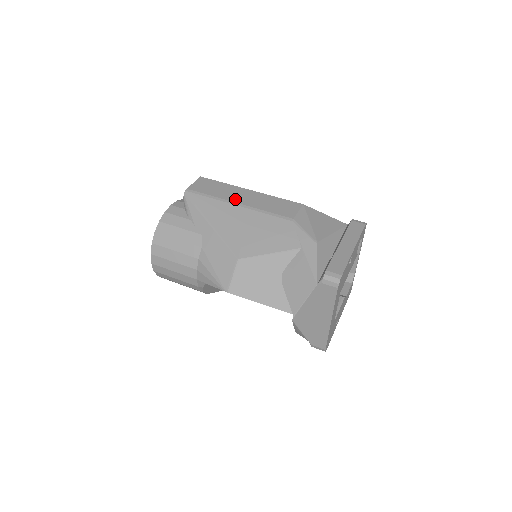
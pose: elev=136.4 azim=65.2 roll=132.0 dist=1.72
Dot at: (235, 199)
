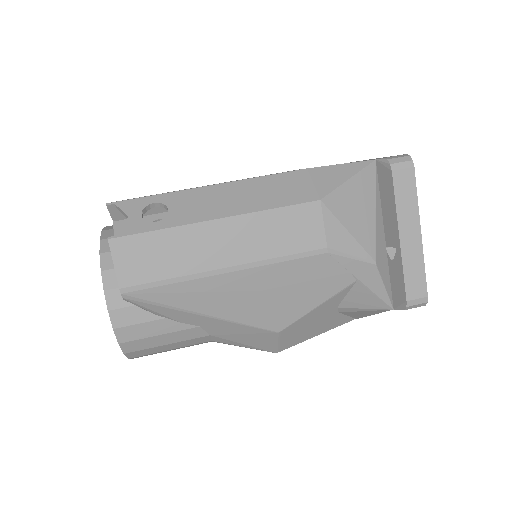
Dot at: (215, 261)
